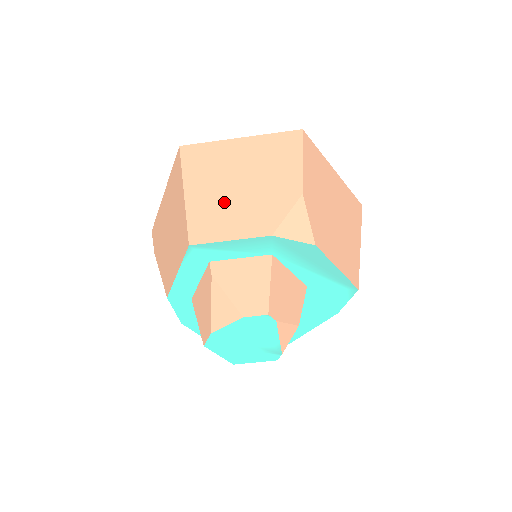
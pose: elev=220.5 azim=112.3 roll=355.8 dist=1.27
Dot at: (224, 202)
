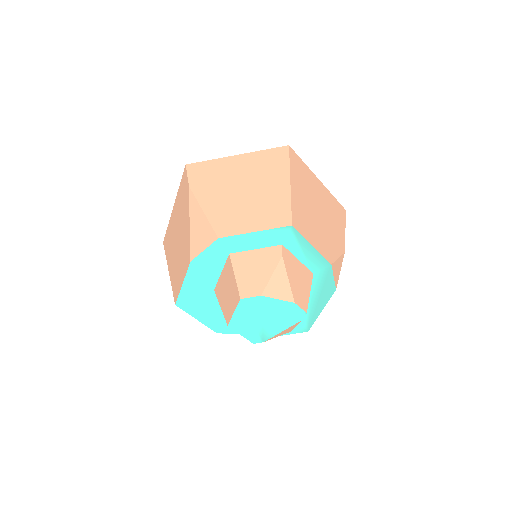
Dot at: (311, 215)
